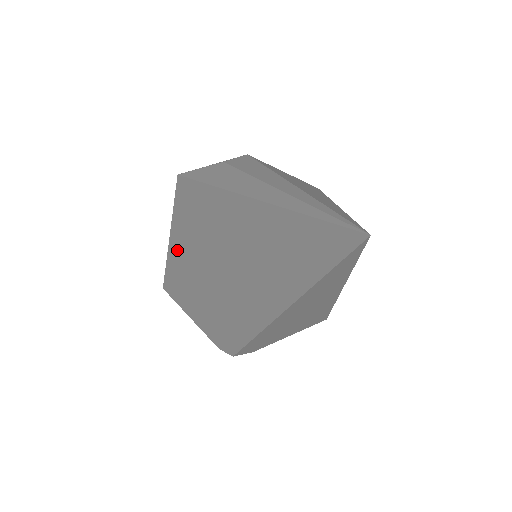
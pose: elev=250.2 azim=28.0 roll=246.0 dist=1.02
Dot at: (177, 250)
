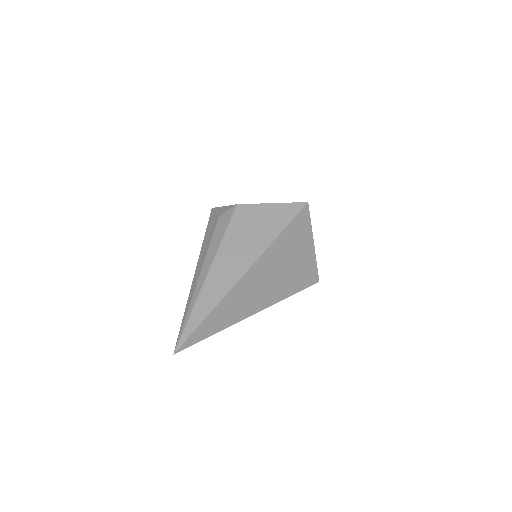
Dot at: occluded
